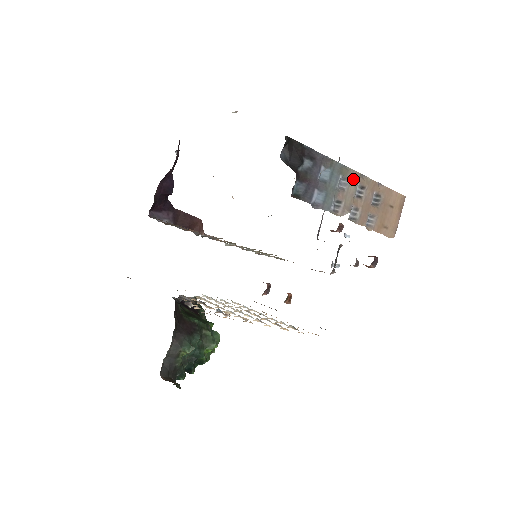
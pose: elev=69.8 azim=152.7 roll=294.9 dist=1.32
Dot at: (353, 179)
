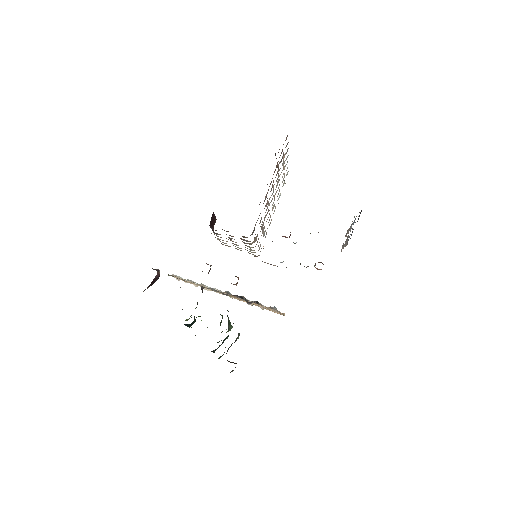
Dot at: occluded
